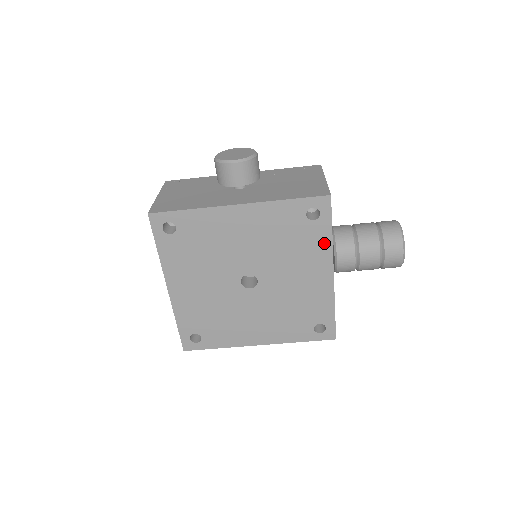
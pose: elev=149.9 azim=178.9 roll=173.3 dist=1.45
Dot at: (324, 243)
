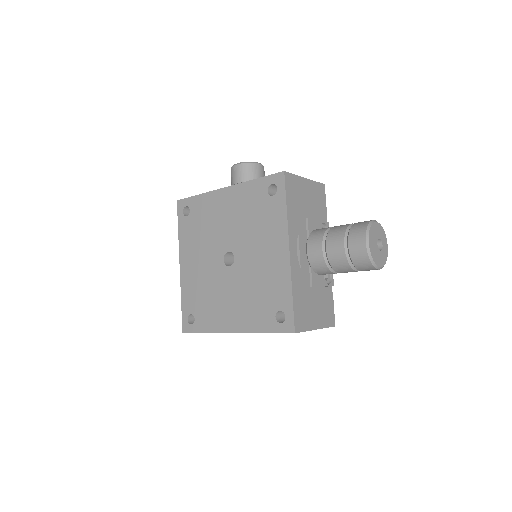
Dot at: (281, 218)
